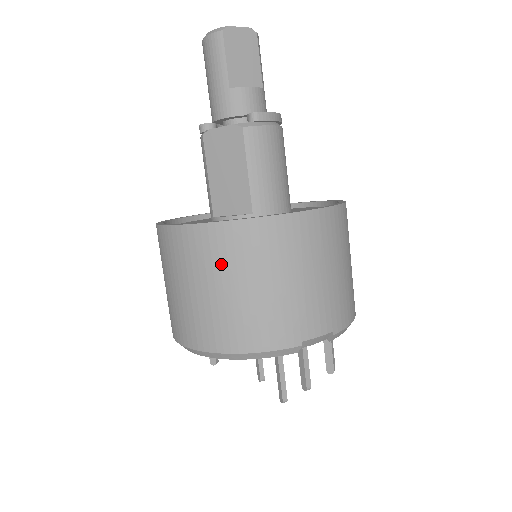
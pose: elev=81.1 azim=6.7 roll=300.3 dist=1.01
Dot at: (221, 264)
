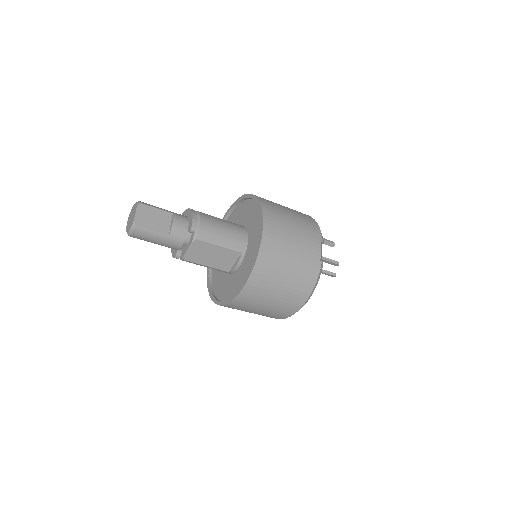
Dot at: (268, 285)
